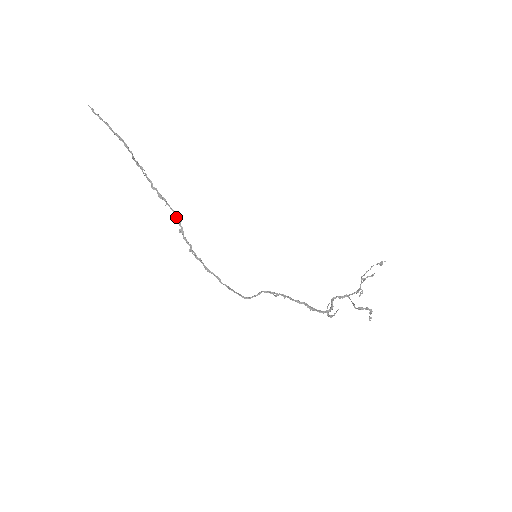
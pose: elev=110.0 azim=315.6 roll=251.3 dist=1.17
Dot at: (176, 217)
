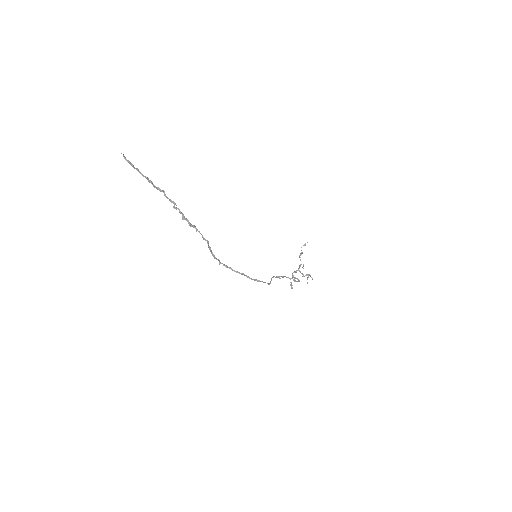
Dot at: (204, 239)
